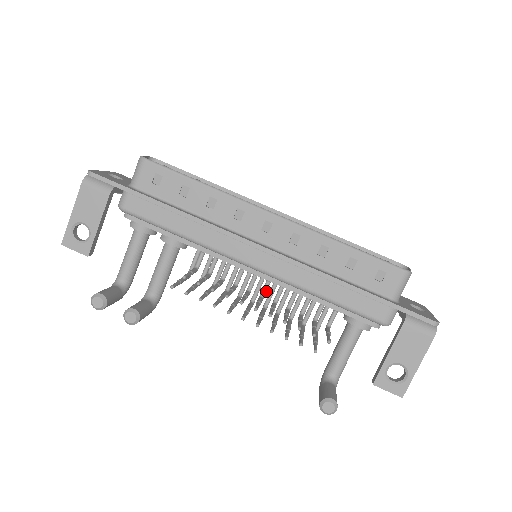
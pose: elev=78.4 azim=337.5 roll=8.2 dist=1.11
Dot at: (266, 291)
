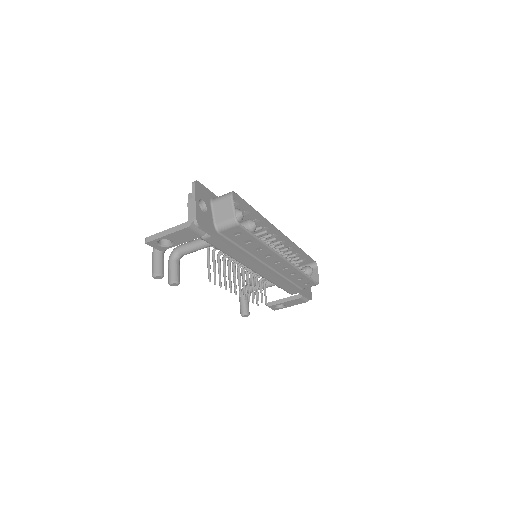
Dot at: occluded
